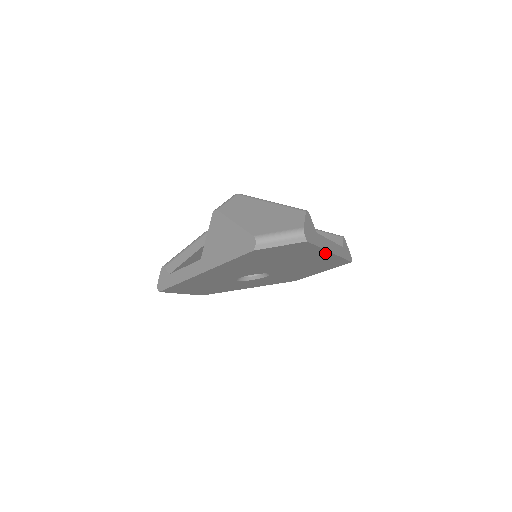
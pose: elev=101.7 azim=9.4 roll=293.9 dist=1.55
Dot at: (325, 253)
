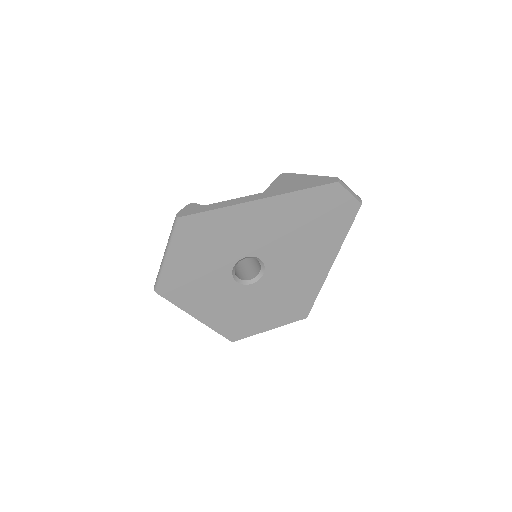
Dot at: (332, 256)
